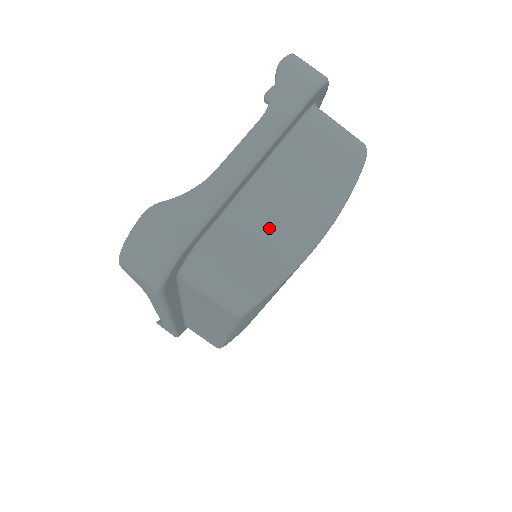
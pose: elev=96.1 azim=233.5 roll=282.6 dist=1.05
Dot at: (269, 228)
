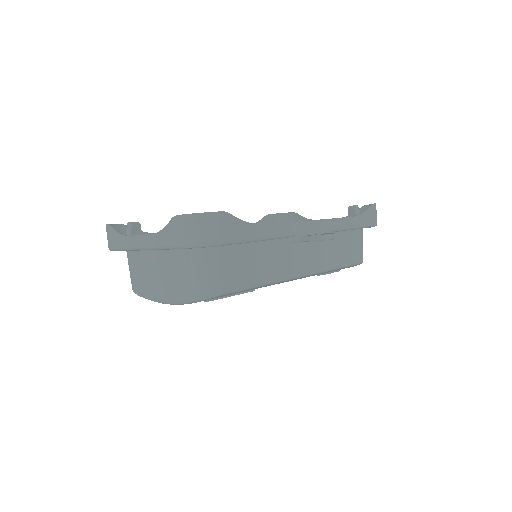
Dot at: (147, 275)
